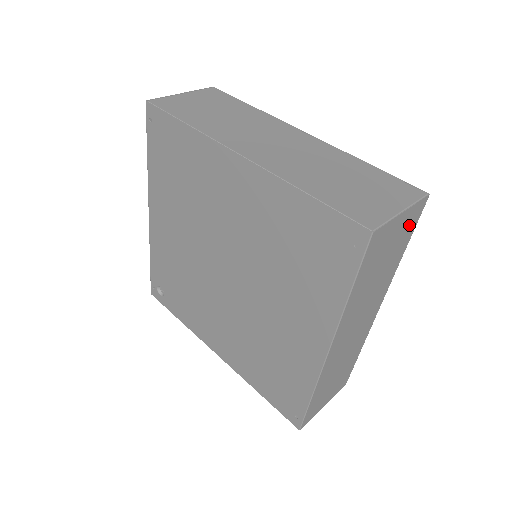
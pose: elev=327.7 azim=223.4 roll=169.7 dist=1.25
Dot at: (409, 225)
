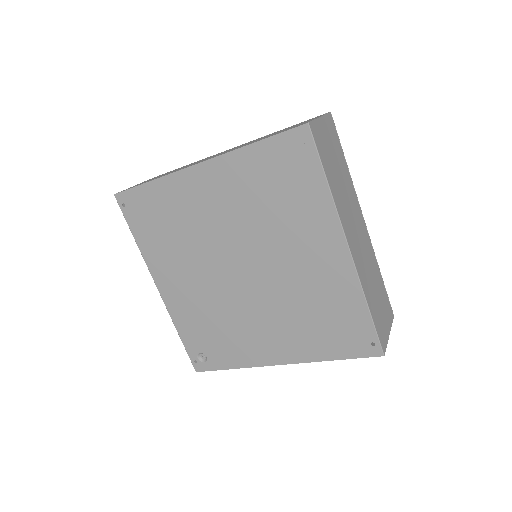
Dot at: (333, 135)
